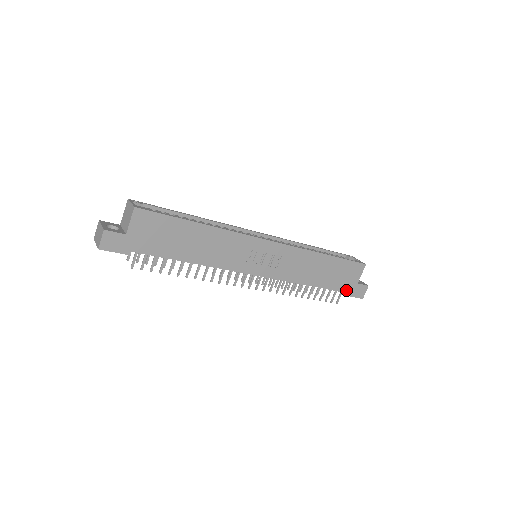
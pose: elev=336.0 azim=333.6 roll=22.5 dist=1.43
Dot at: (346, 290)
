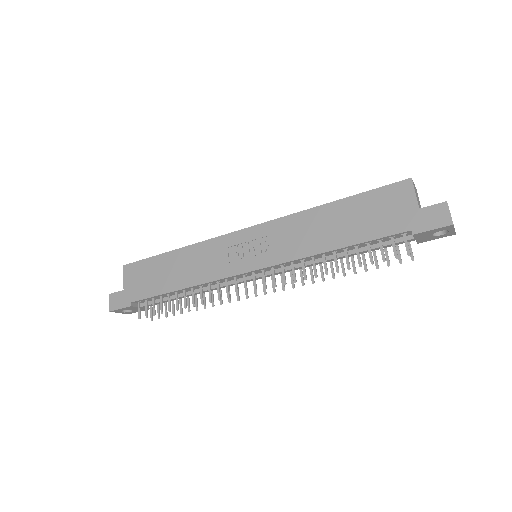
Dot at: (404, 228)
